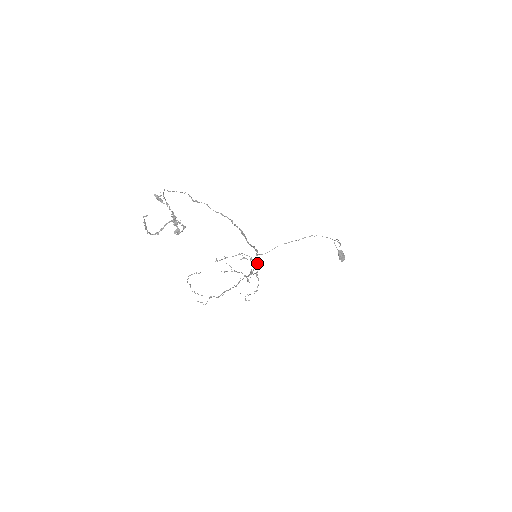
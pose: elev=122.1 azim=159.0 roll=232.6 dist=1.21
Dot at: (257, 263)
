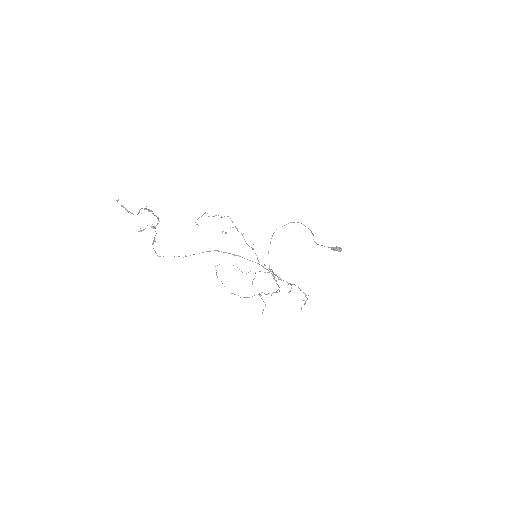
Dot at: occluded
